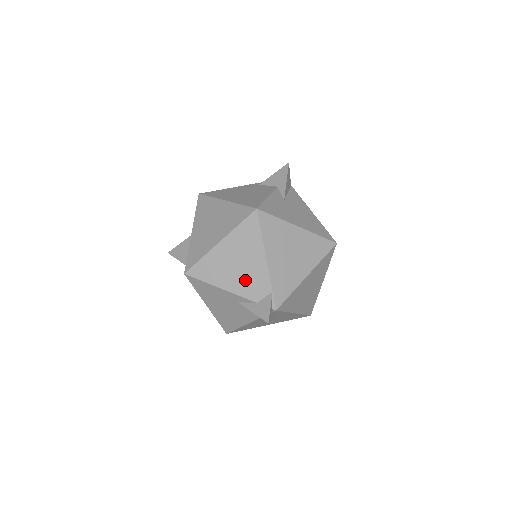
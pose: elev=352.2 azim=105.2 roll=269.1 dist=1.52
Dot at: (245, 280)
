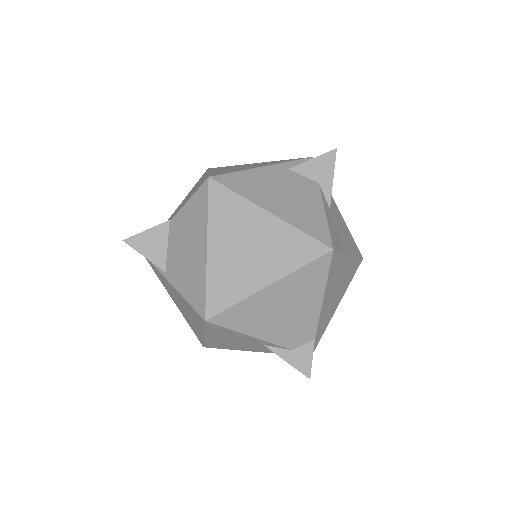
Dot at: (287, 328)
